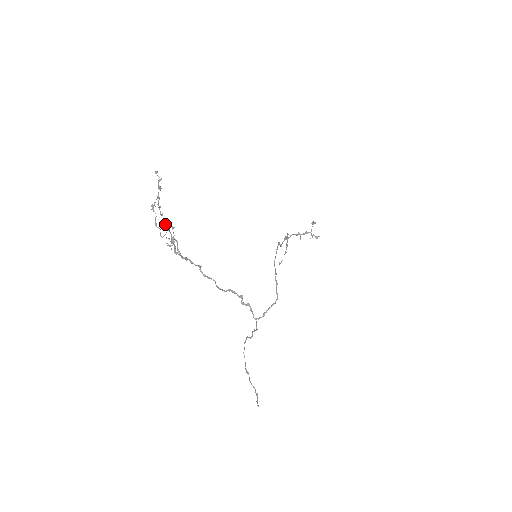
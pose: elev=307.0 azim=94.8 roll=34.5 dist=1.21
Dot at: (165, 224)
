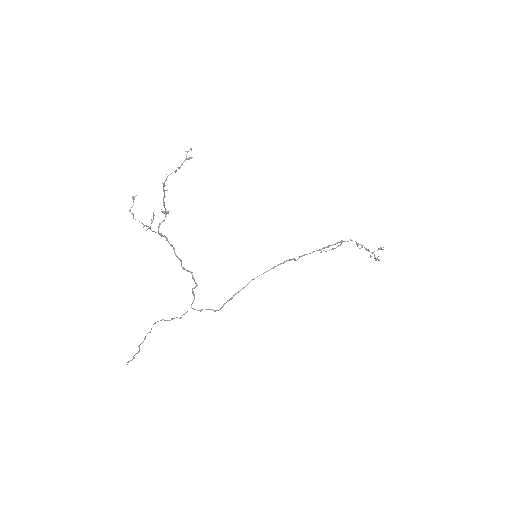
Dot at: (163, 200)
